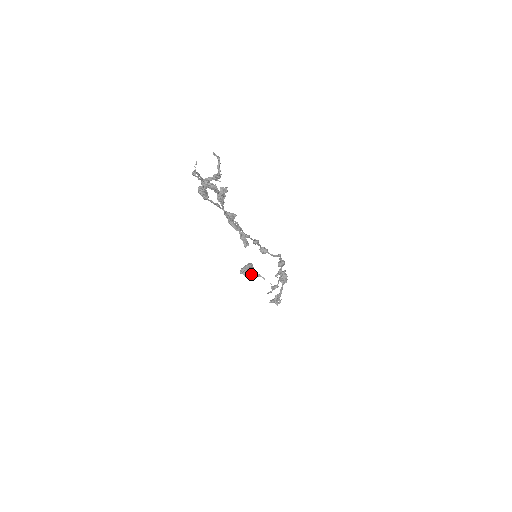
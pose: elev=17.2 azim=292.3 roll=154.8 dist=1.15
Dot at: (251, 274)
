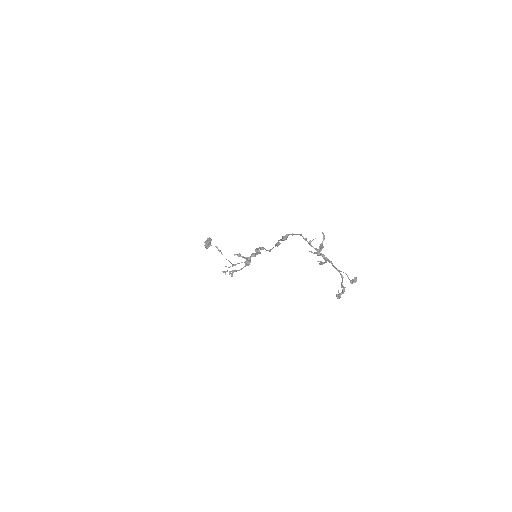
Dot at: (209, 246)
